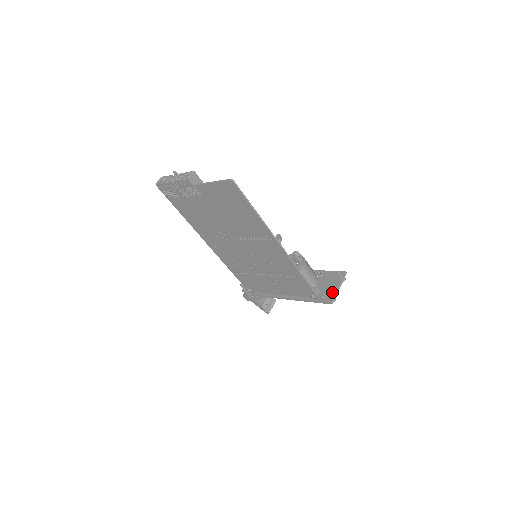
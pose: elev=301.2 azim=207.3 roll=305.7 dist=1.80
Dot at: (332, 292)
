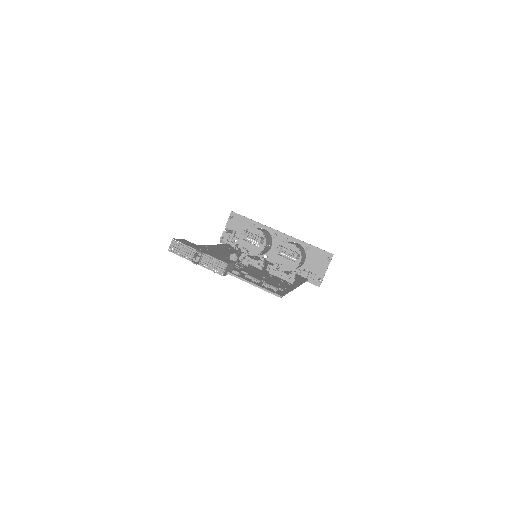
Dot at: (320, 275)
